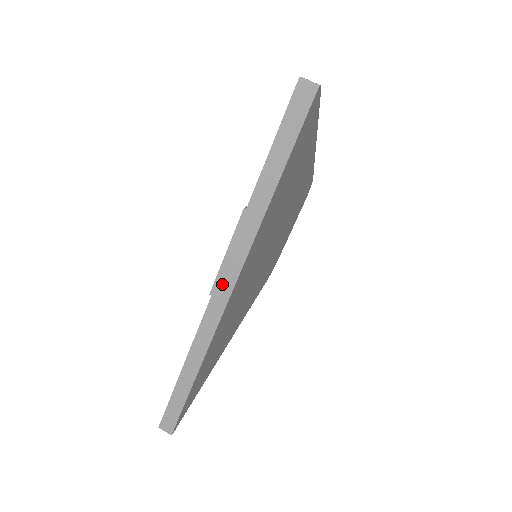
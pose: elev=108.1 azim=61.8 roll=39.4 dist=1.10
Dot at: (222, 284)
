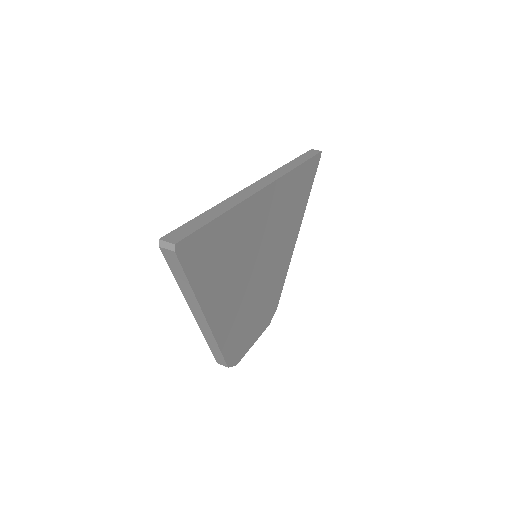
Dot at: (262, 181)
